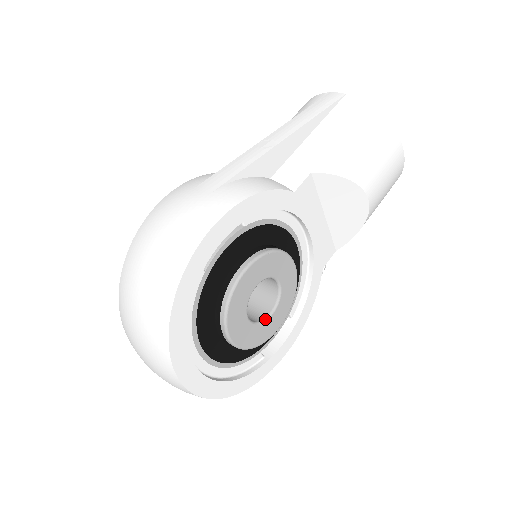
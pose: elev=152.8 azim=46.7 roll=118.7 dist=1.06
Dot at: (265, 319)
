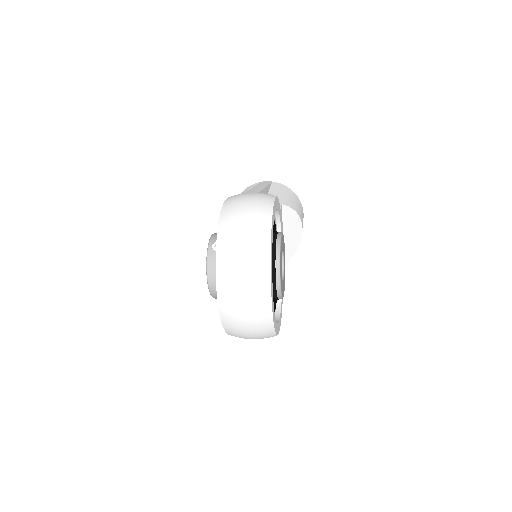
Dot at: occluded
